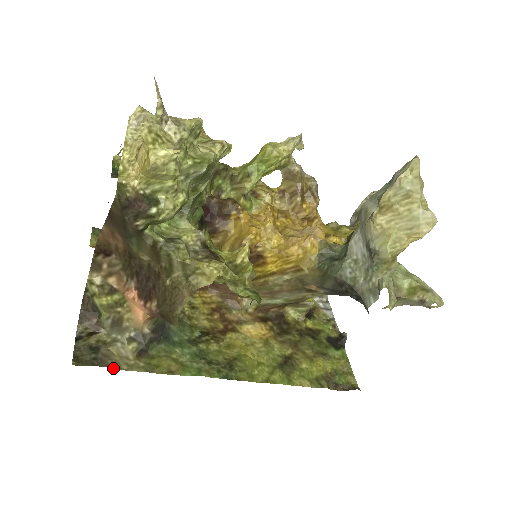
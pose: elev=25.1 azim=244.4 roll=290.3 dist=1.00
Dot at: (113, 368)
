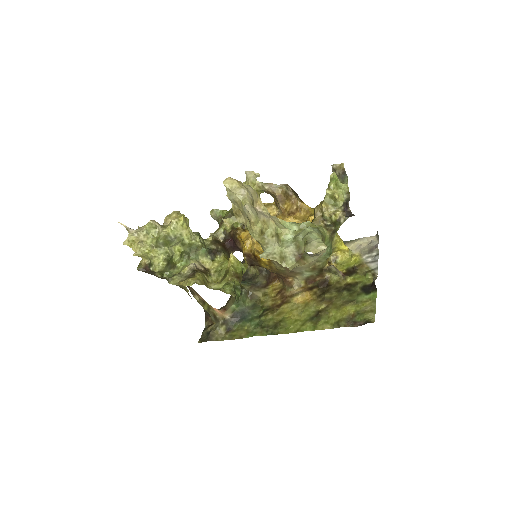
Dot at: occluded
